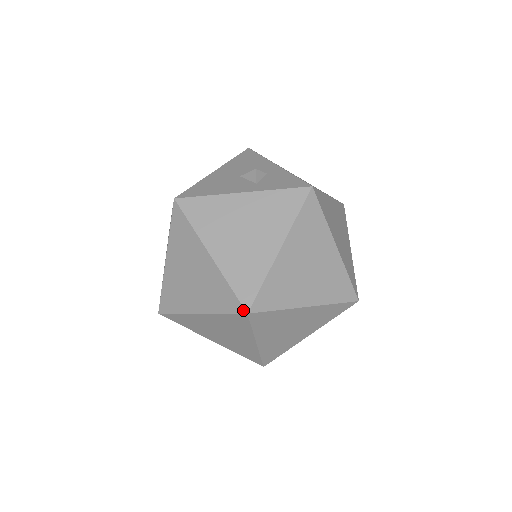
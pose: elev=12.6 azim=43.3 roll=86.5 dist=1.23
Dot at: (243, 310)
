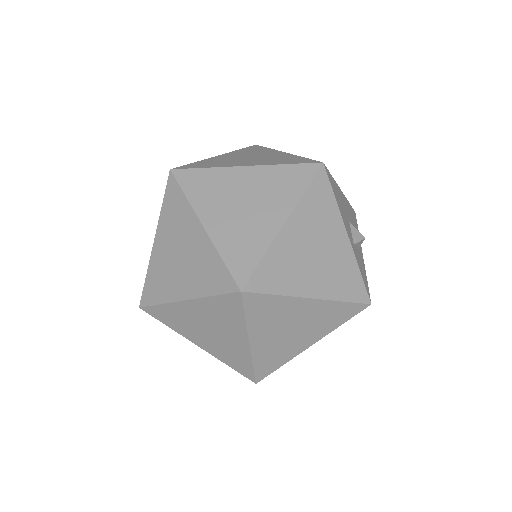
Dot at: (242, 285)
